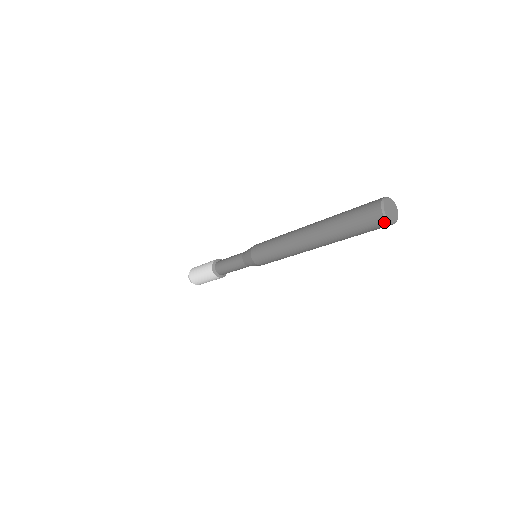
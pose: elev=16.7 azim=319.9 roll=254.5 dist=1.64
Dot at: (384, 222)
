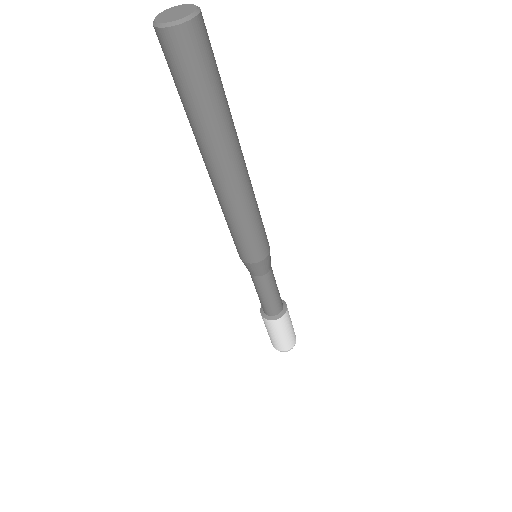
Dot at: (170, 34)
